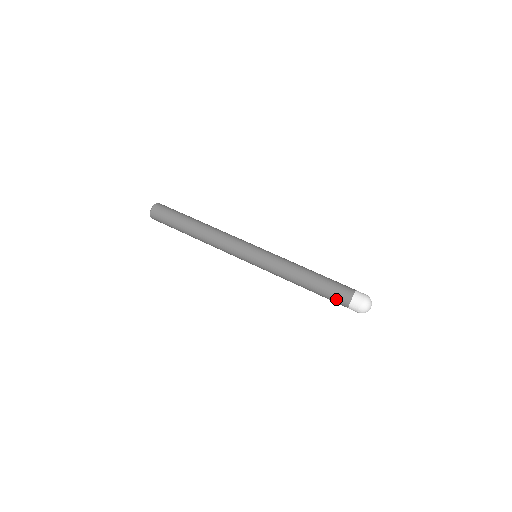
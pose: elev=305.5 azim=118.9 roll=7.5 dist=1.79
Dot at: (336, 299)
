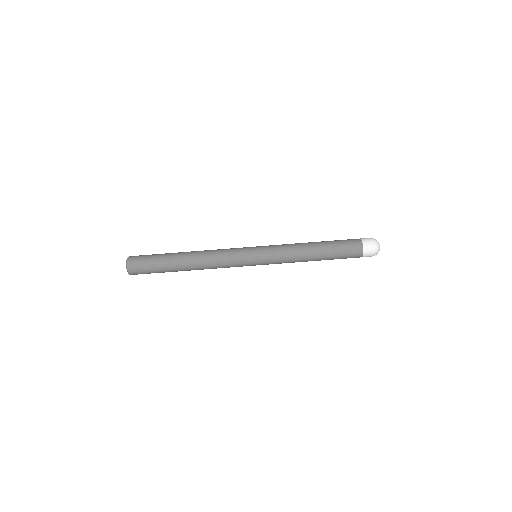
Dot at: occluded
